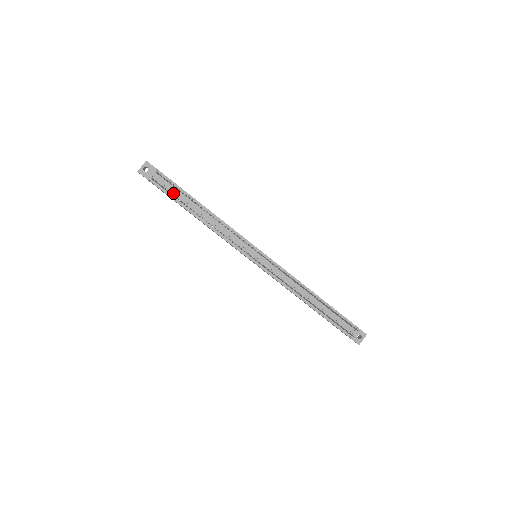
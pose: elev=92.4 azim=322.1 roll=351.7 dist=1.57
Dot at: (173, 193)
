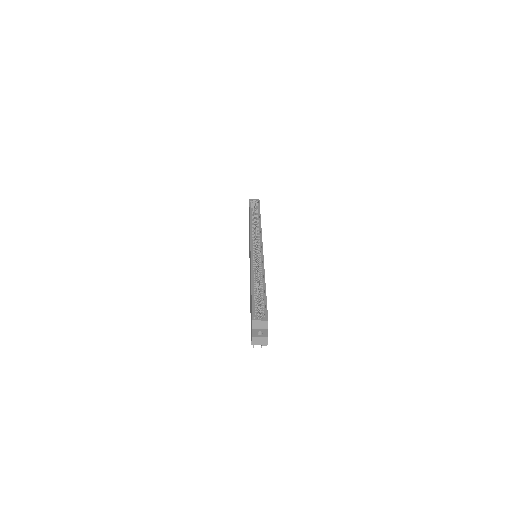
Dot at: occluded
